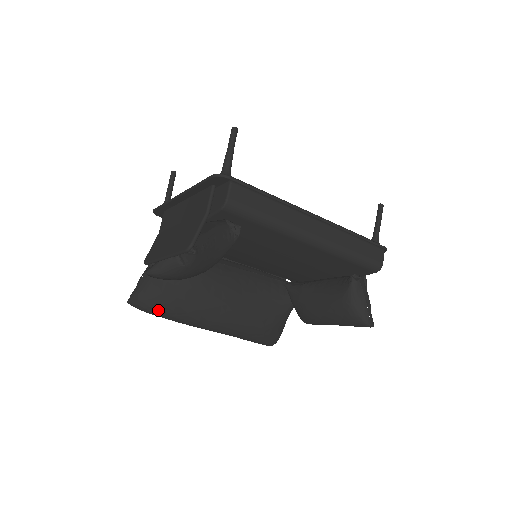
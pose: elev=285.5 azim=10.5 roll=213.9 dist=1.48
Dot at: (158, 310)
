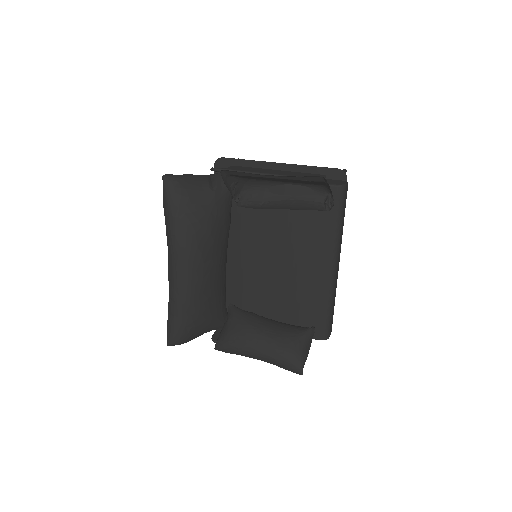
Dot at: (183, 205)
